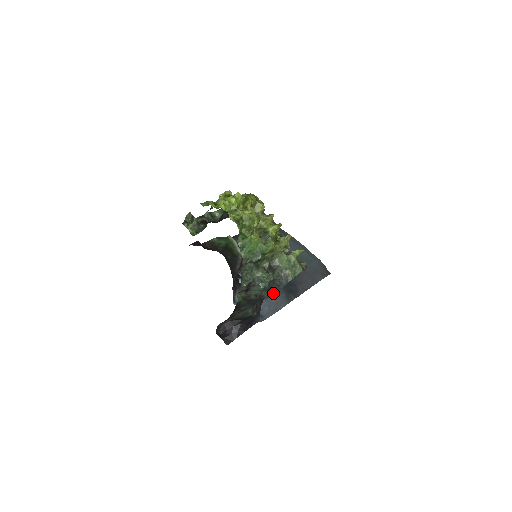
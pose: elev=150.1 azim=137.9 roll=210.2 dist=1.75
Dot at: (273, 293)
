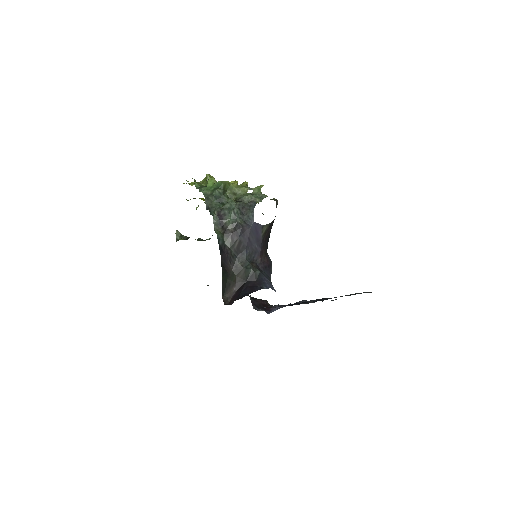
Dot at: (250, 221)
